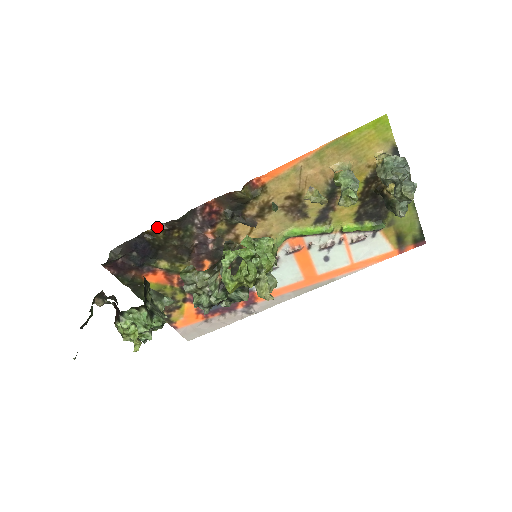
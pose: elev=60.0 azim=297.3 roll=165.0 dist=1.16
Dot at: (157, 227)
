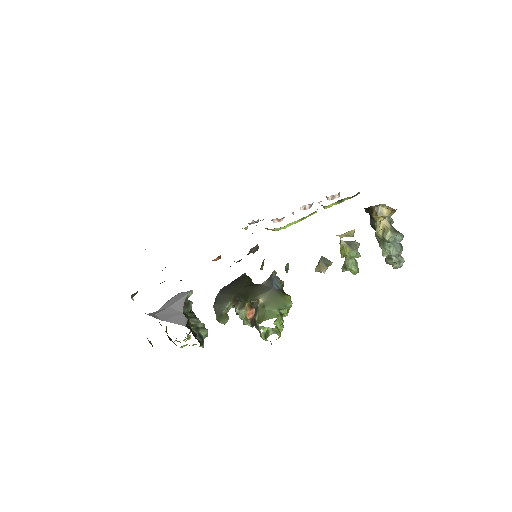
Dot at: occluded
